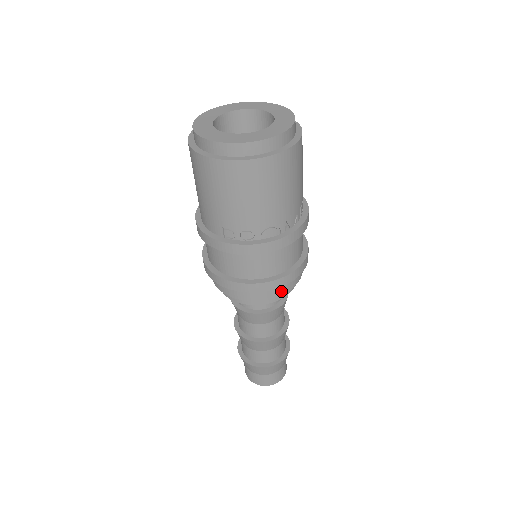
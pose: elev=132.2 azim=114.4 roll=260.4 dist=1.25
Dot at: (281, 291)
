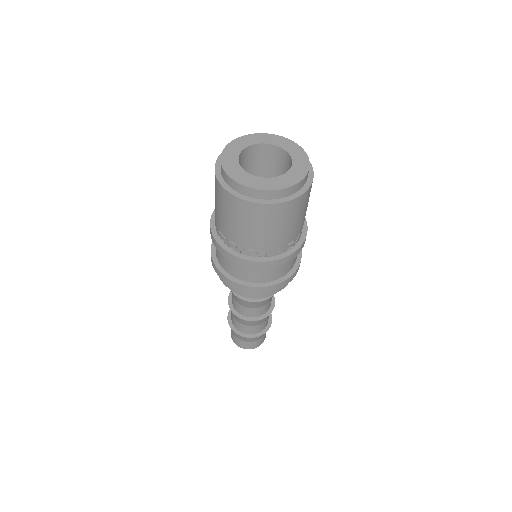
Dot at: (253, 294)
